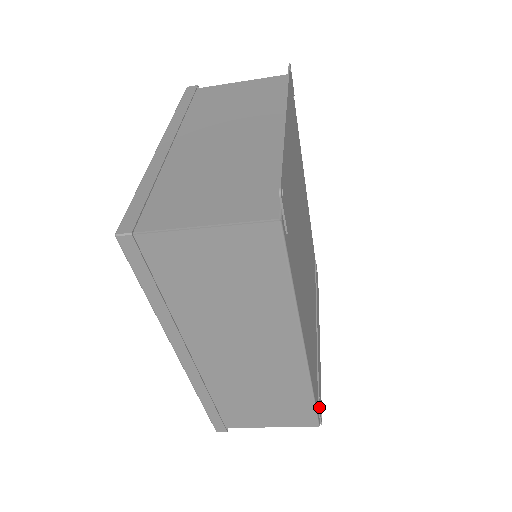
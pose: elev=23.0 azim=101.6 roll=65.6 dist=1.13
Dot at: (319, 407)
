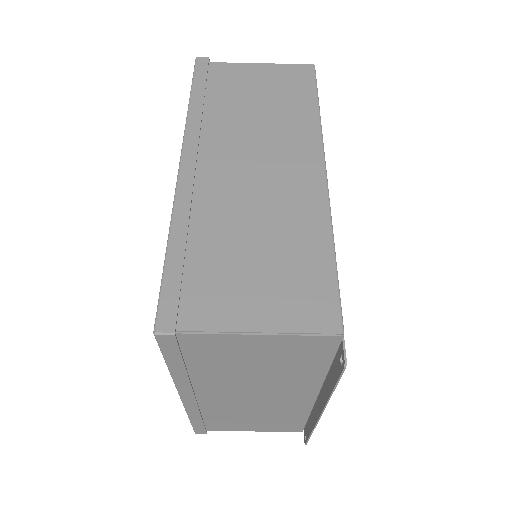
Dot at: occluded
